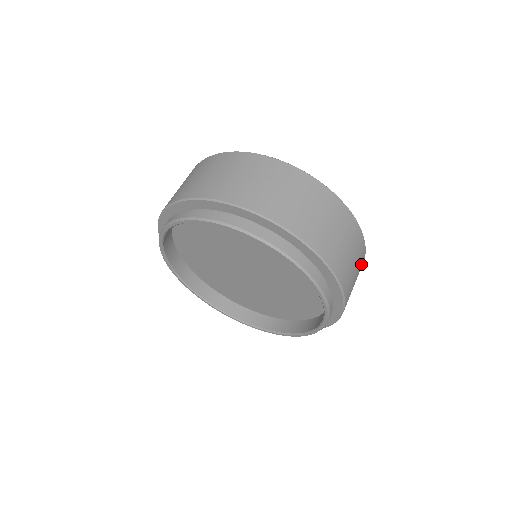
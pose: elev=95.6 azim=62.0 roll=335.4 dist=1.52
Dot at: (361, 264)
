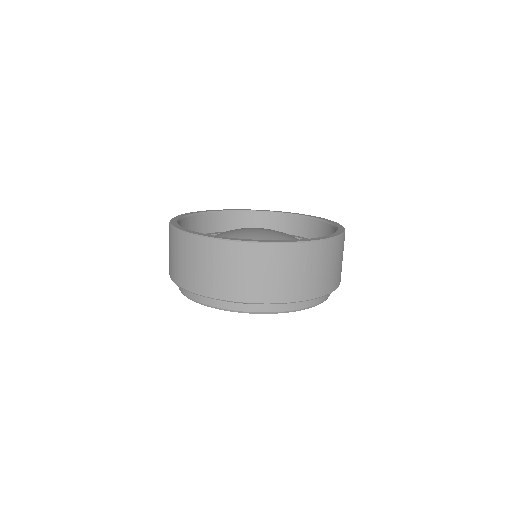
Dot at: (343, 244)
